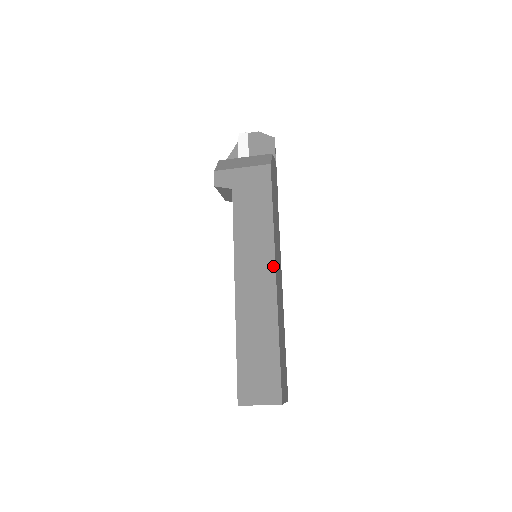
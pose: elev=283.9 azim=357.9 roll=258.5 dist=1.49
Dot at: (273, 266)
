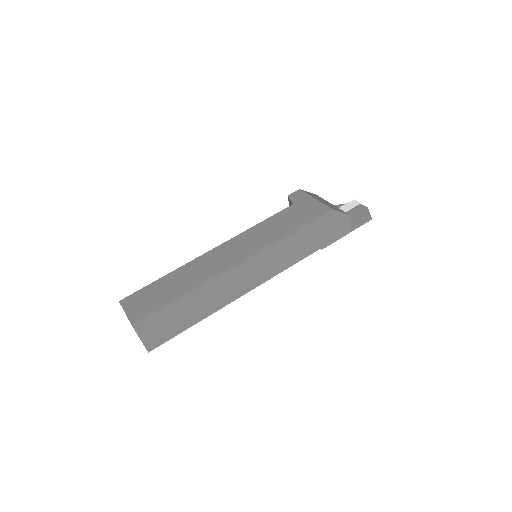
Dot at: (247, 257)
